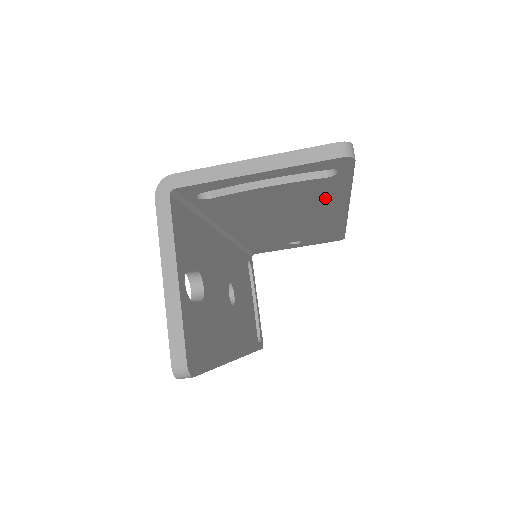
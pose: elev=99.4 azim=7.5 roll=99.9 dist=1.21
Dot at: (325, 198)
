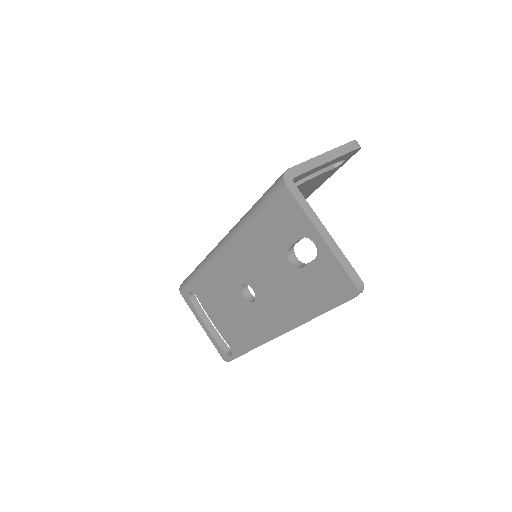
Dot at: (308, 193)
